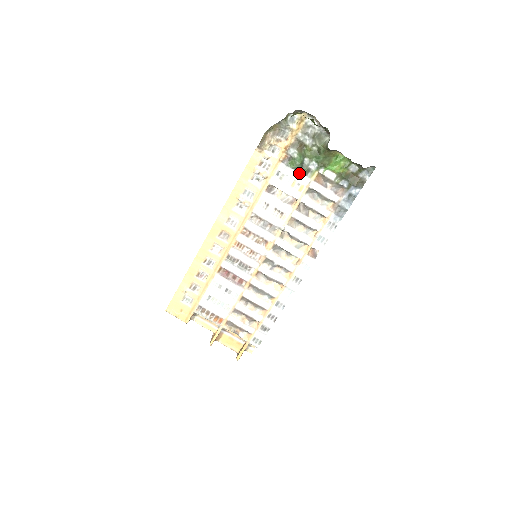
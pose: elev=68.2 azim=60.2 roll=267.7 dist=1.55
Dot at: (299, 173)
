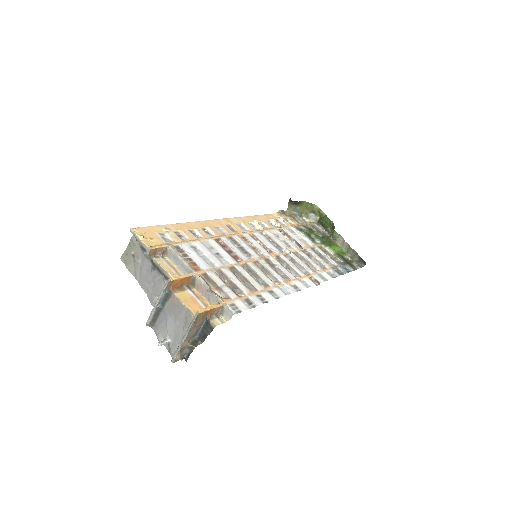
Dot at: (307, 237)
